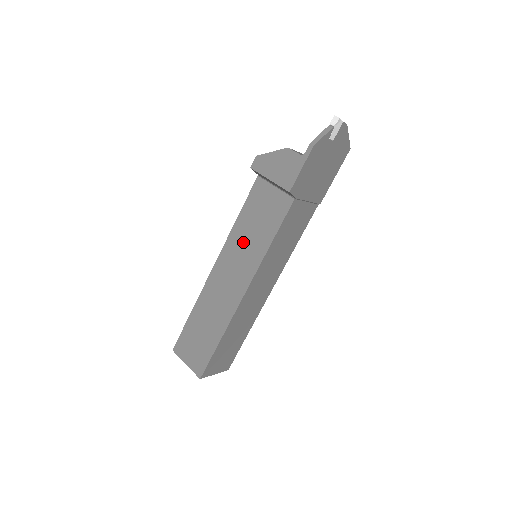
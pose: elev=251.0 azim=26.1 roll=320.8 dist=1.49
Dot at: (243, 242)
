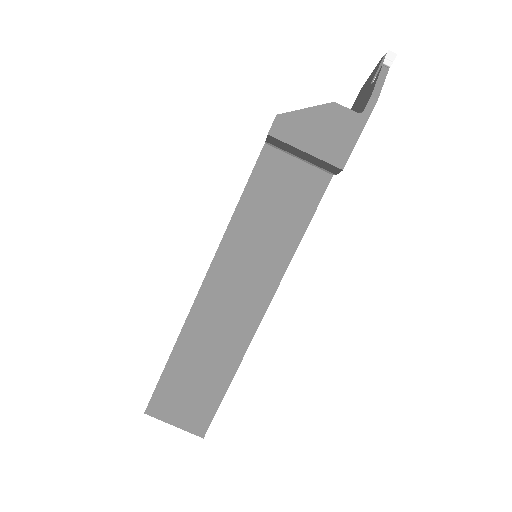
Dot at: (251, 244)
